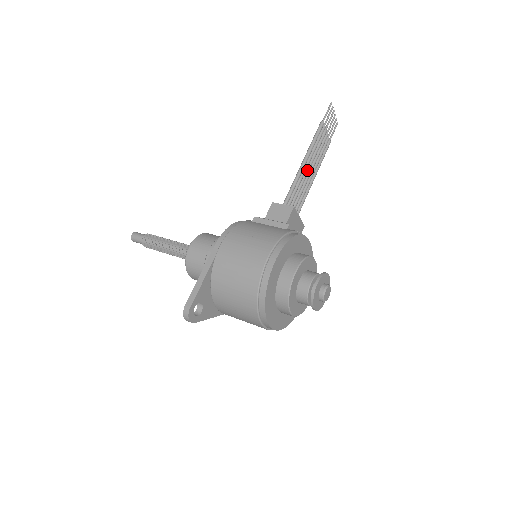
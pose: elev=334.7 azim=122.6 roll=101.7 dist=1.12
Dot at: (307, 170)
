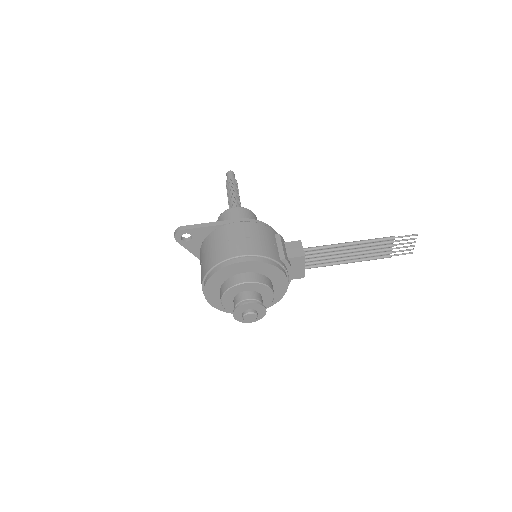
Dot at: (347, 251)
